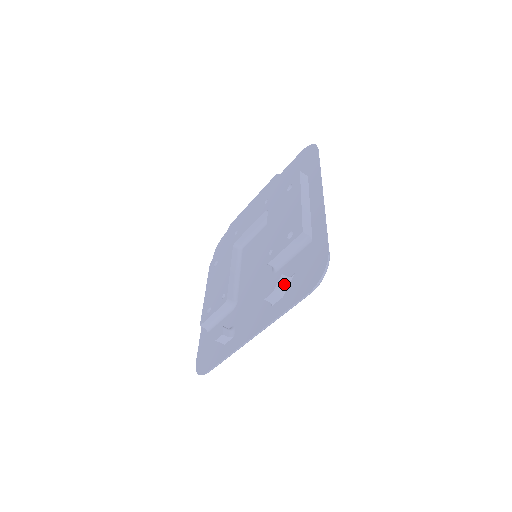
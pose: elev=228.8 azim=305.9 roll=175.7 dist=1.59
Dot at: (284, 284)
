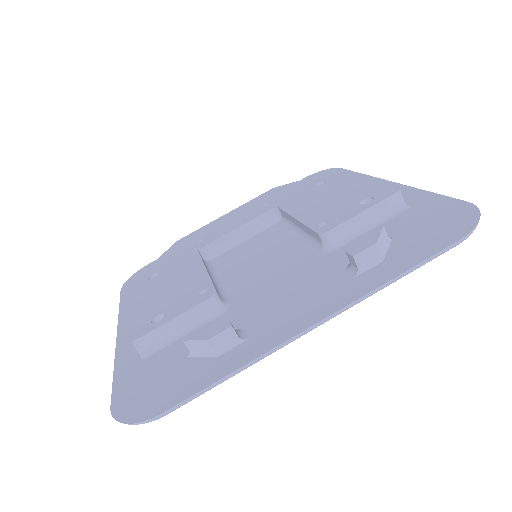
Dot at: (384, 243)
